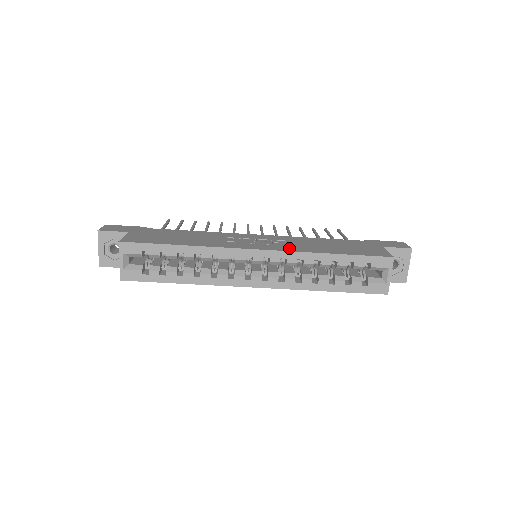
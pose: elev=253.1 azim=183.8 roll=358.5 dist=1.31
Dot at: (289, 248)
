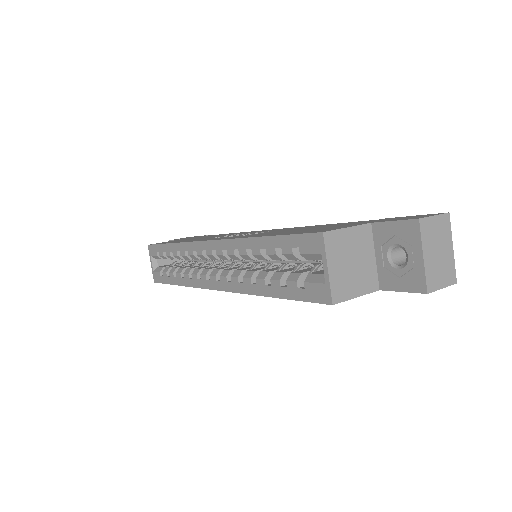
Dot at: occluded
